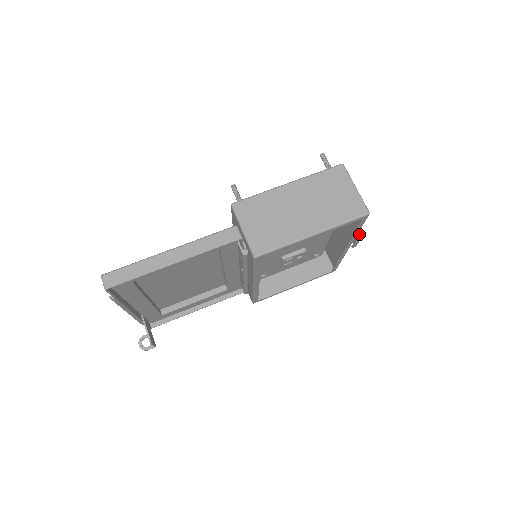
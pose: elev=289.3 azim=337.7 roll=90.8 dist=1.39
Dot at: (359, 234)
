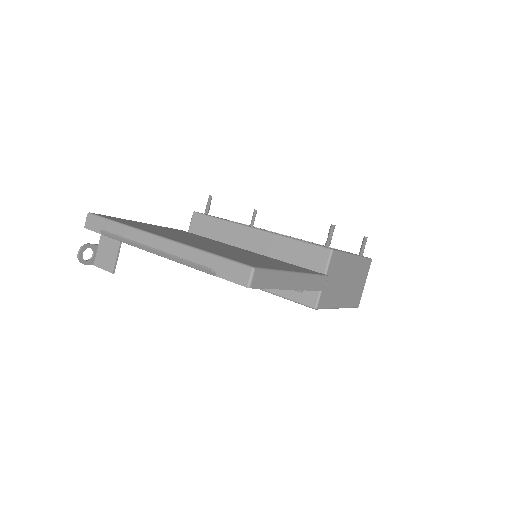
Dot at: occluded
